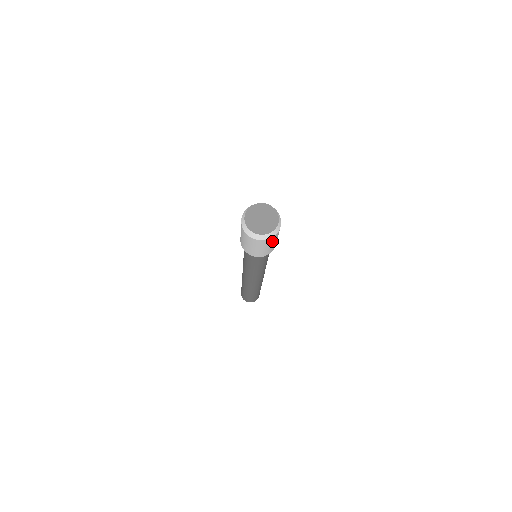
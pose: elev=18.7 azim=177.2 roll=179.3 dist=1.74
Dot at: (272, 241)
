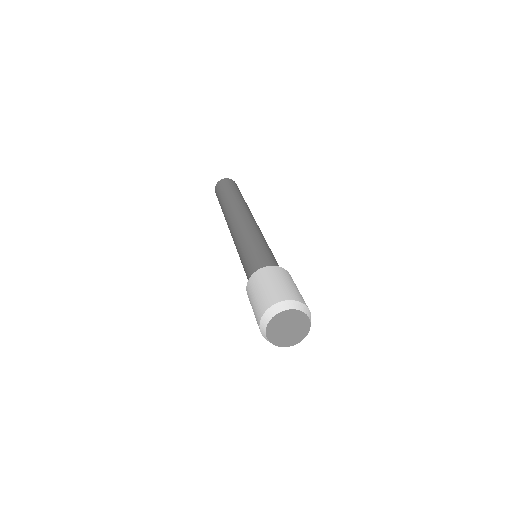
Dot at: occluded
